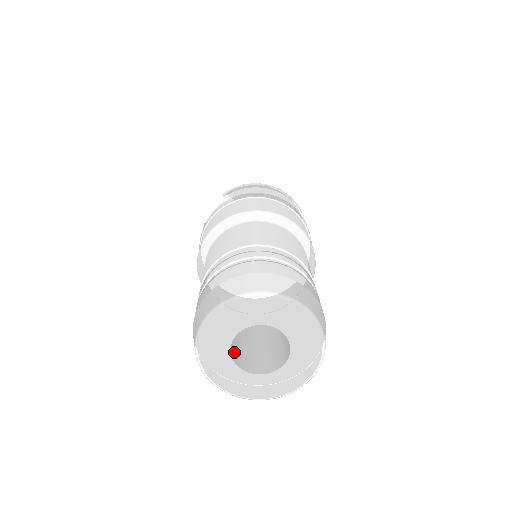
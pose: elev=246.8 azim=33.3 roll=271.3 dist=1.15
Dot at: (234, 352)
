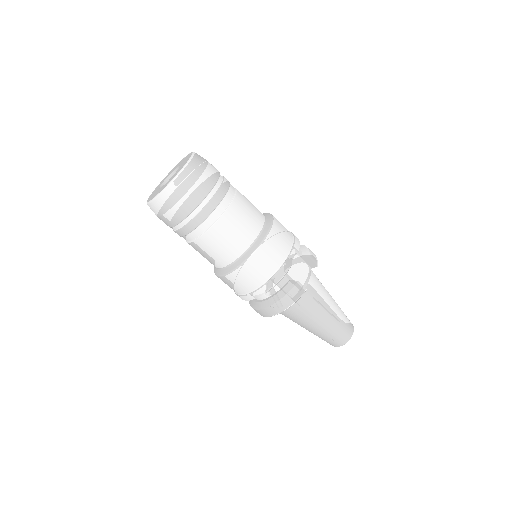
Dot at: occluded
